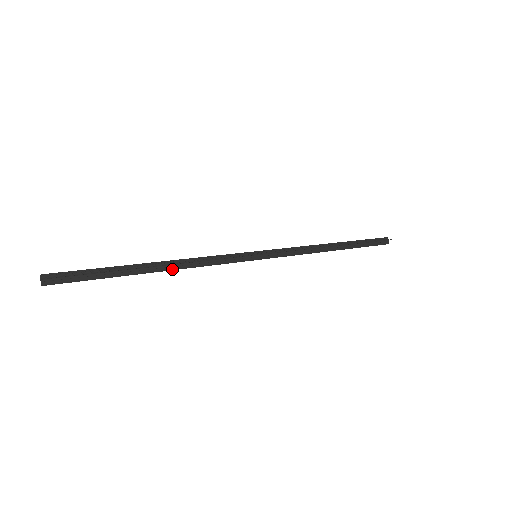
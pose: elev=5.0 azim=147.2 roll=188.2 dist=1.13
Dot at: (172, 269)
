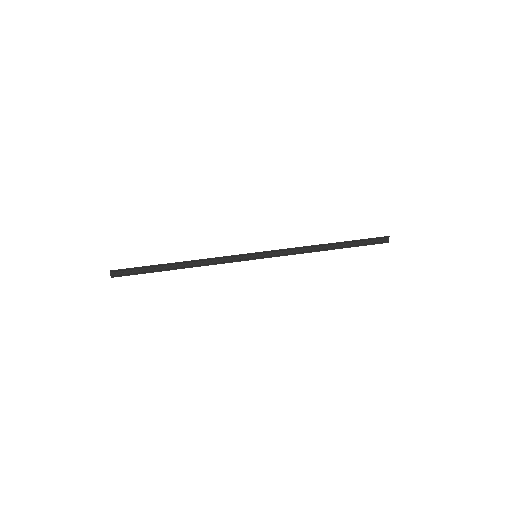
Dot at: (191, 266)
